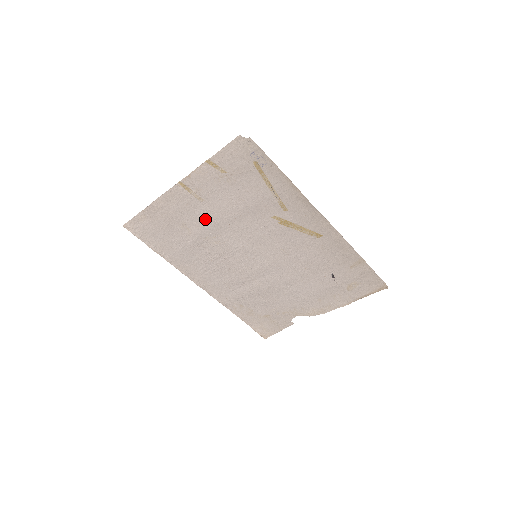
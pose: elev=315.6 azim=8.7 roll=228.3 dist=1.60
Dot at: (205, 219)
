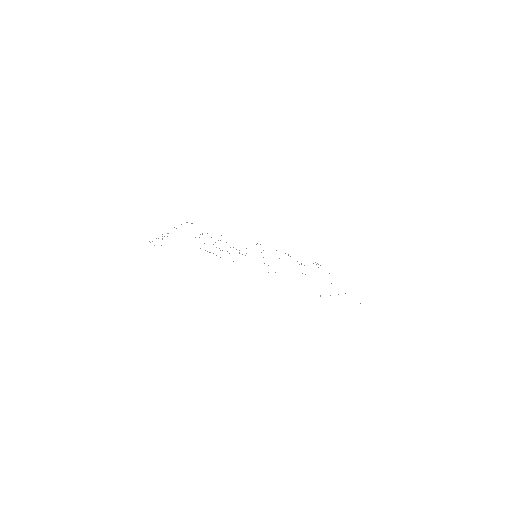
Dot at: occluded
